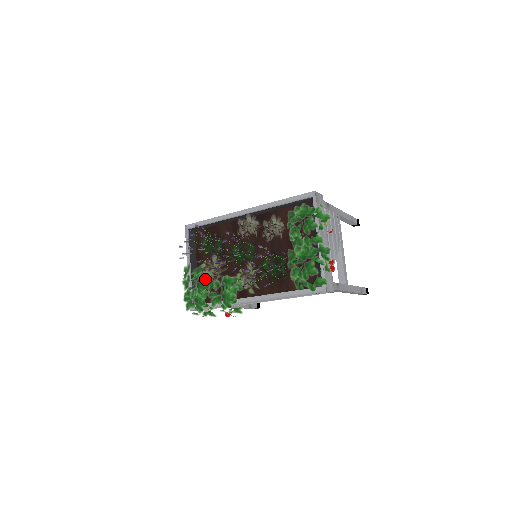
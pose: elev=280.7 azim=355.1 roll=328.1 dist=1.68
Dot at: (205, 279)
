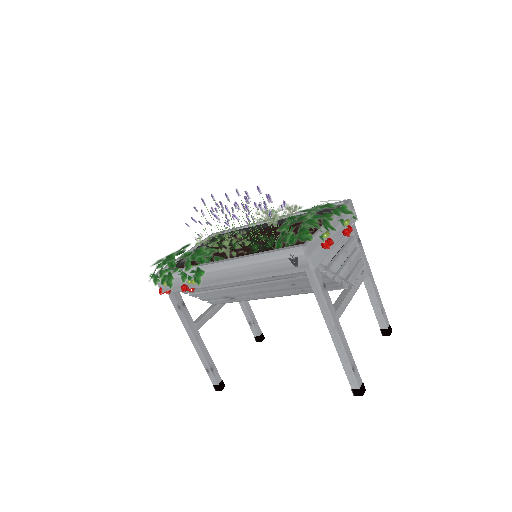
Dot at: occluded
